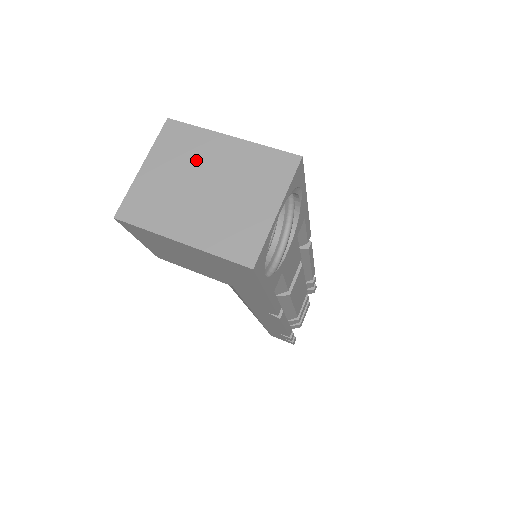
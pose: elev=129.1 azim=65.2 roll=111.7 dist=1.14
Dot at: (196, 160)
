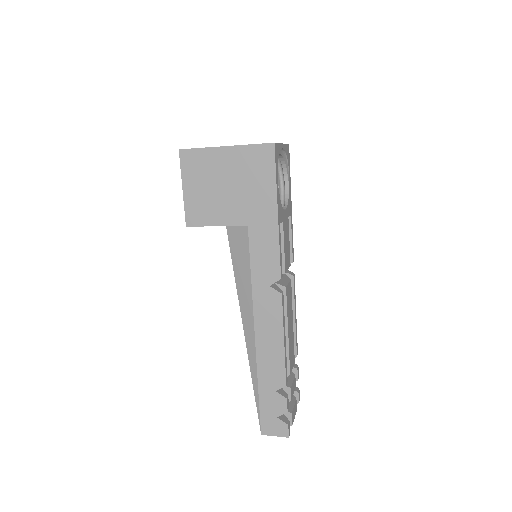
Dot at: occluded
